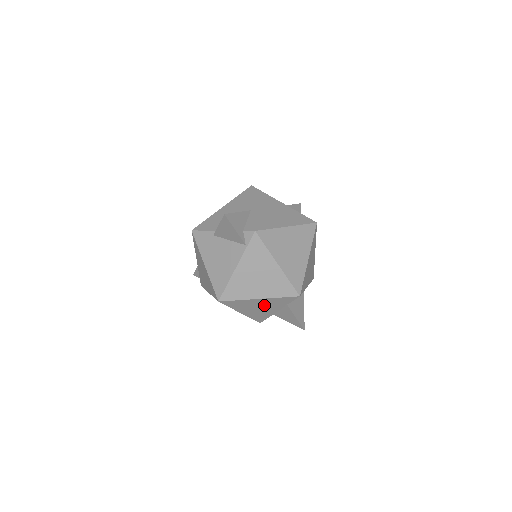
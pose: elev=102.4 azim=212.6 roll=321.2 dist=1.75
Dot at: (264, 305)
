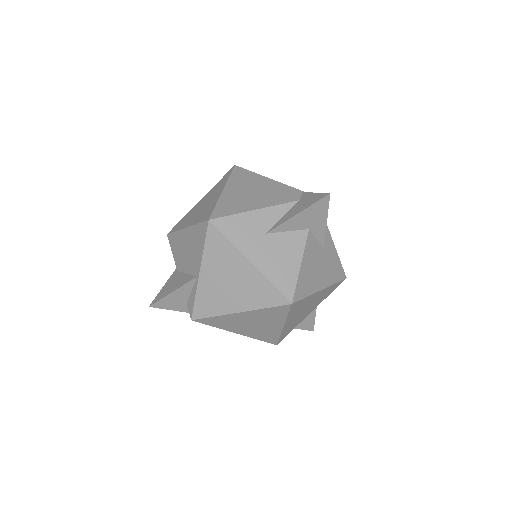
Dot at: occluded
